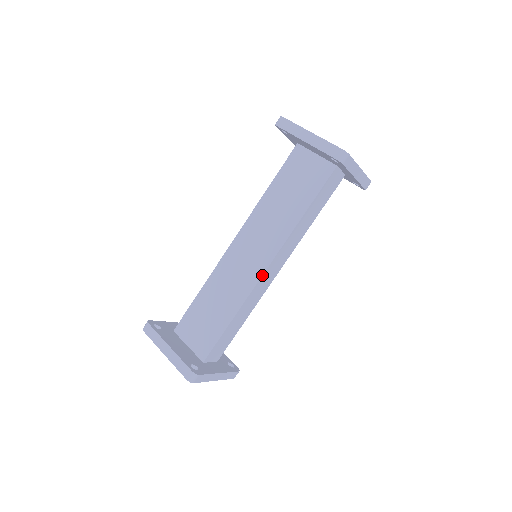
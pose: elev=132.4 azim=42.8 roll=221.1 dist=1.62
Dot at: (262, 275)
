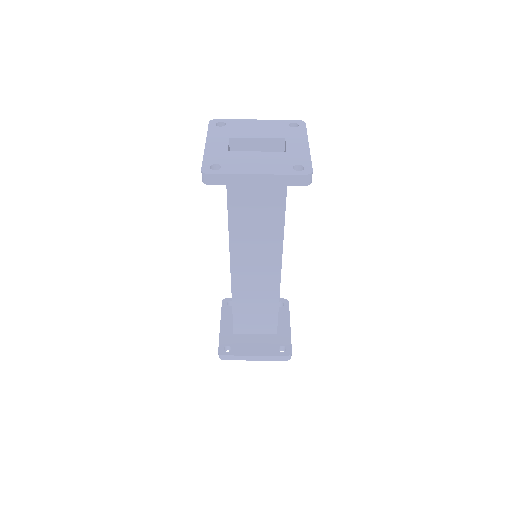
Dot at: occluded
